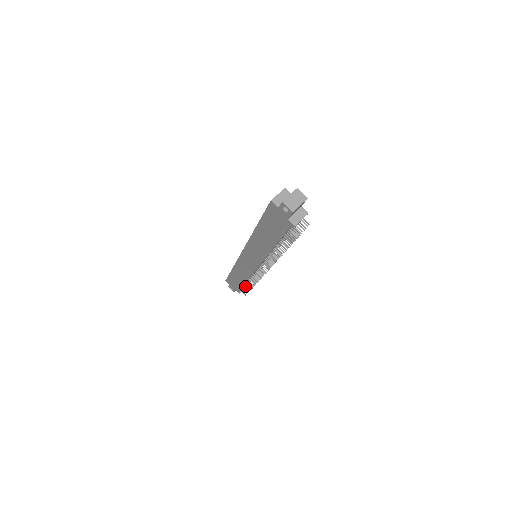
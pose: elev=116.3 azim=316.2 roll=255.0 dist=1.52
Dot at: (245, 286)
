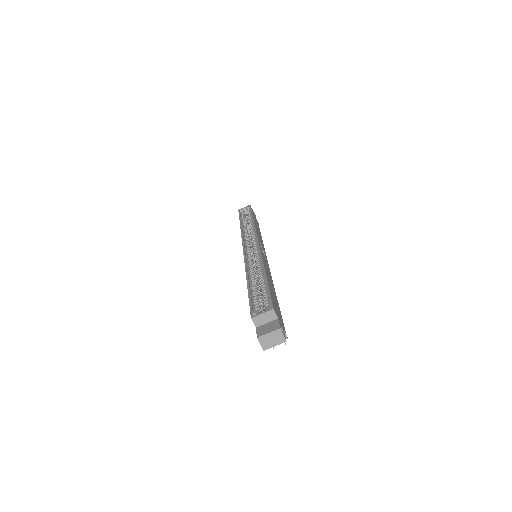
Dot at: occluded
